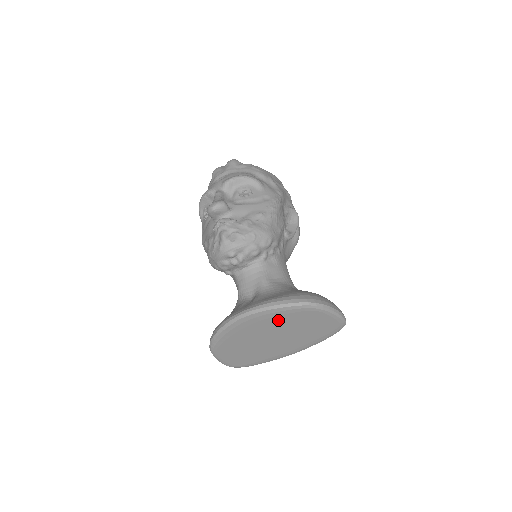
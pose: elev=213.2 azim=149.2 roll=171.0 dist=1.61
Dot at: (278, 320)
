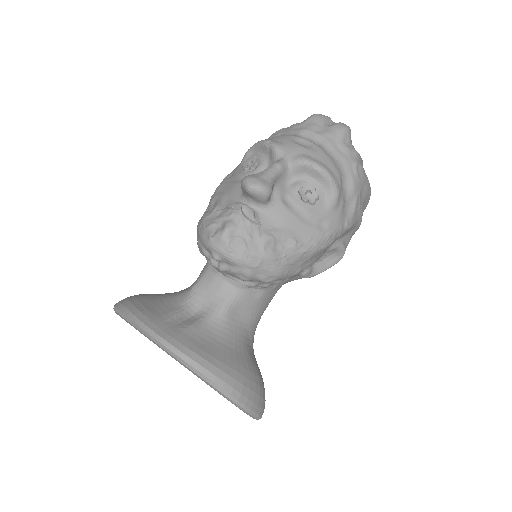
Dot at: occluded
